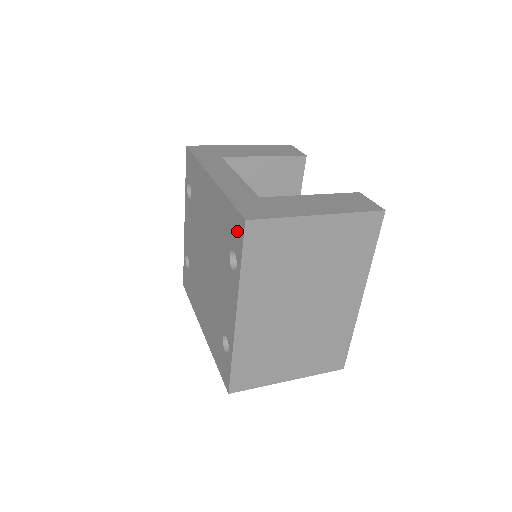
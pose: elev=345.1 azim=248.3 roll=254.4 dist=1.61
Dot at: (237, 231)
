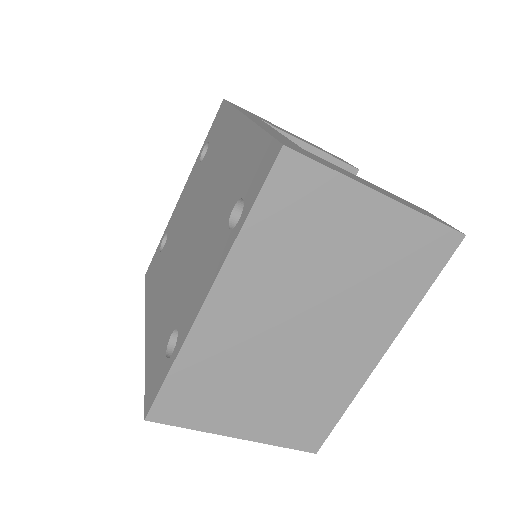
Dot at: (261, 167)
